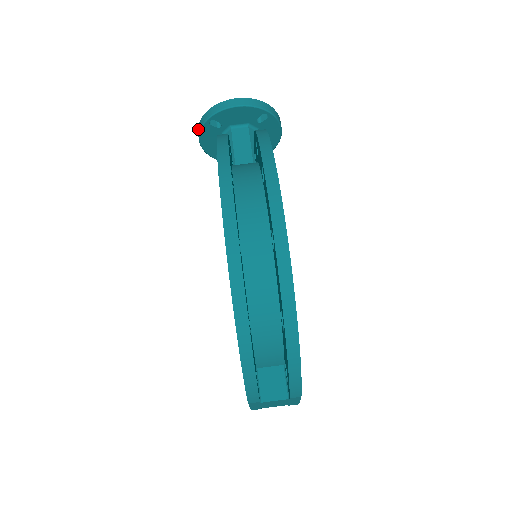
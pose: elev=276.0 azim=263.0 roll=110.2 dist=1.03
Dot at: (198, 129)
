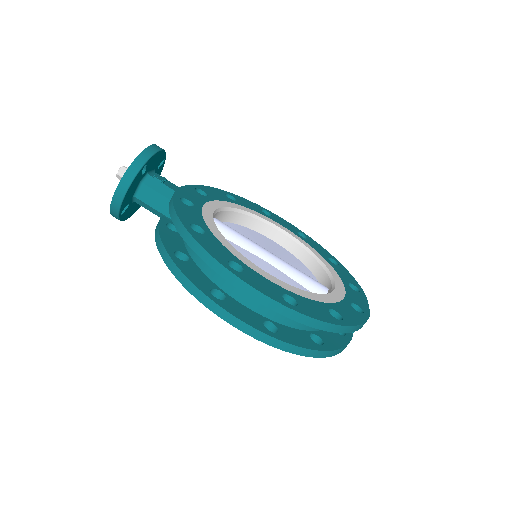
Dot at: occluded
